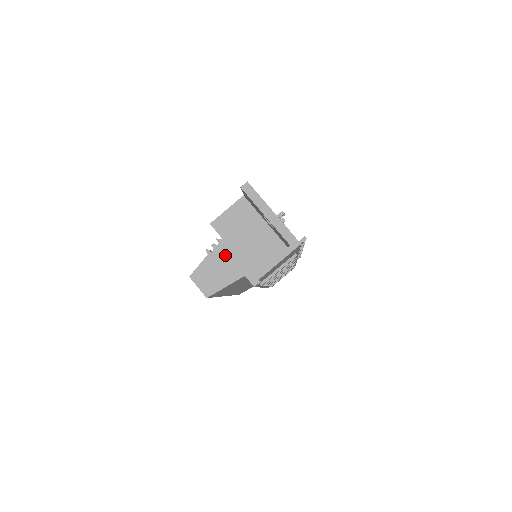
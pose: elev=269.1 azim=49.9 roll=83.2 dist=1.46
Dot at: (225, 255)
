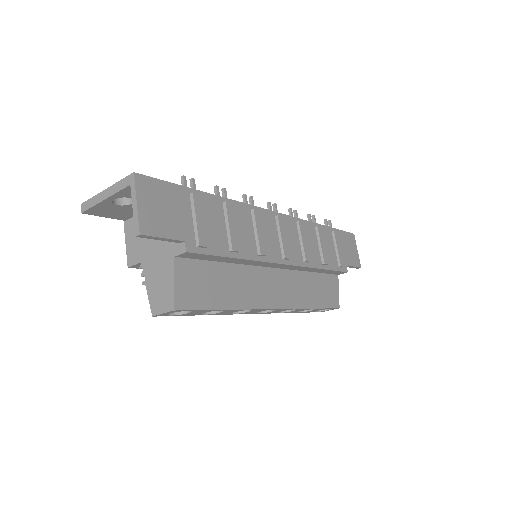
Dot at: (152, 268)
